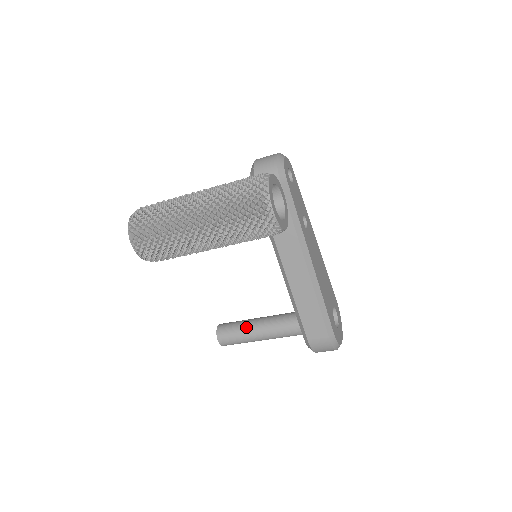
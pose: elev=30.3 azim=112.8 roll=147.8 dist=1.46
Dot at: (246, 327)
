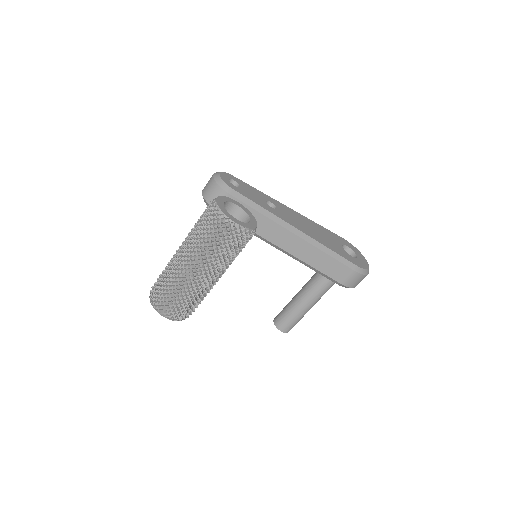
Dot at: (293, 307)
